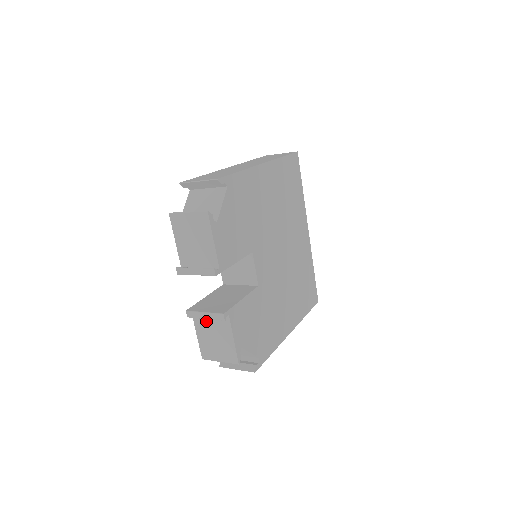
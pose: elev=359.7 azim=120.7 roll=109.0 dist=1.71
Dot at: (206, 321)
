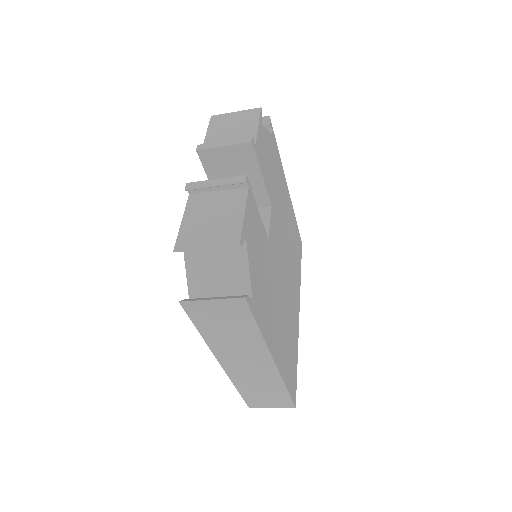
Dot at: (208, 200)
